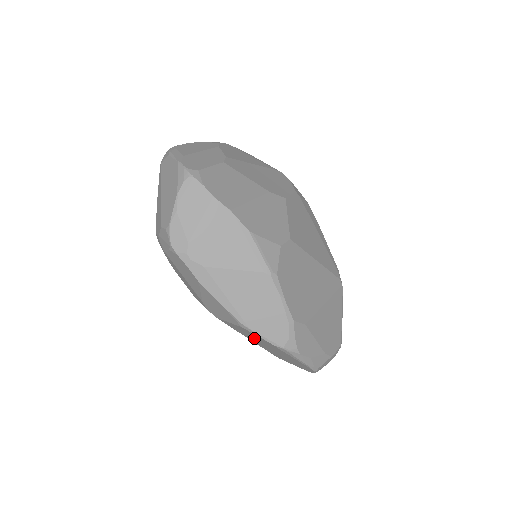
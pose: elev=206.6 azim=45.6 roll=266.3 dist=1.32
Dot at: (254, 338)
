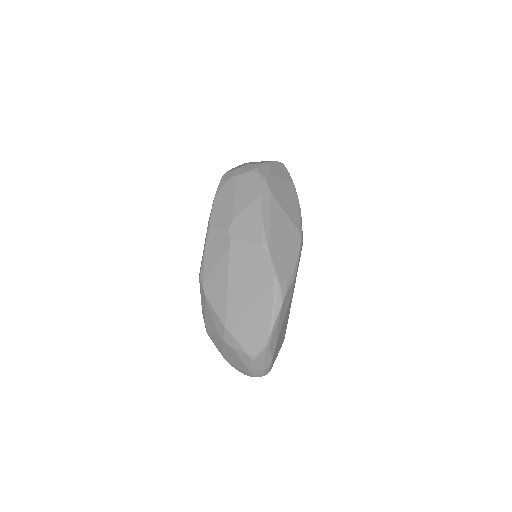
Dot at: (248, 273)
